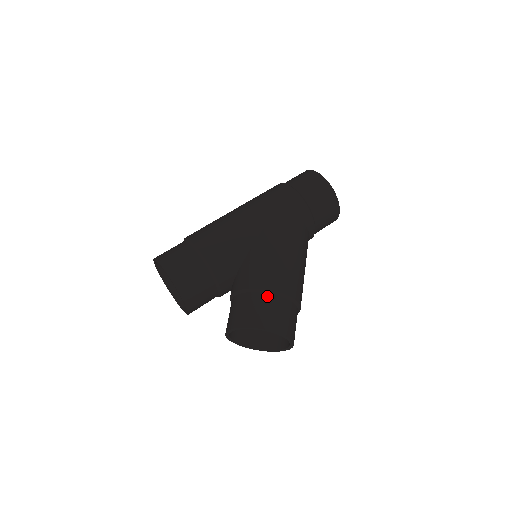
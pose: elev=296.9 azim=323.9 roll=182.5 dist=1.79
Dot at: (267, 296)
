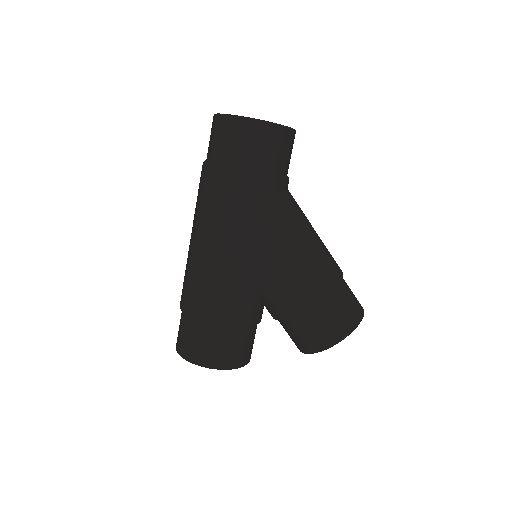
Dot at: (317, 311)
